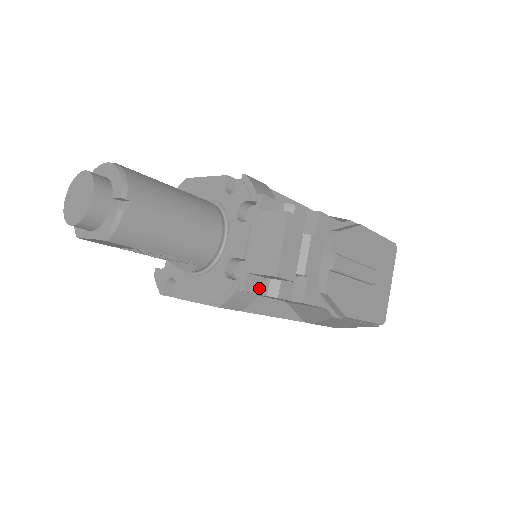
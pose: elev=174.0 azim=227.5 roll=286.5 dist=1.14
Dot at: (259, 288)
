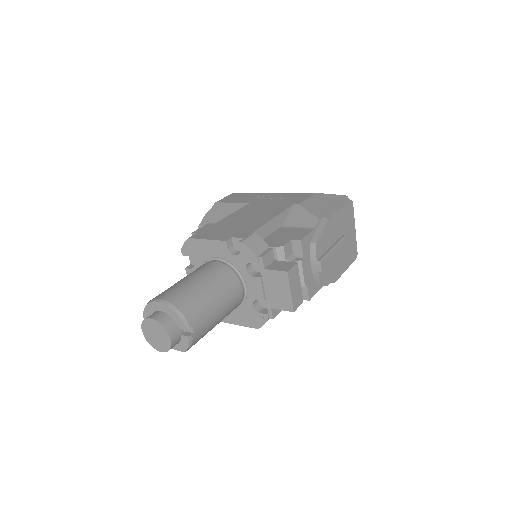
Dot at: occluded
